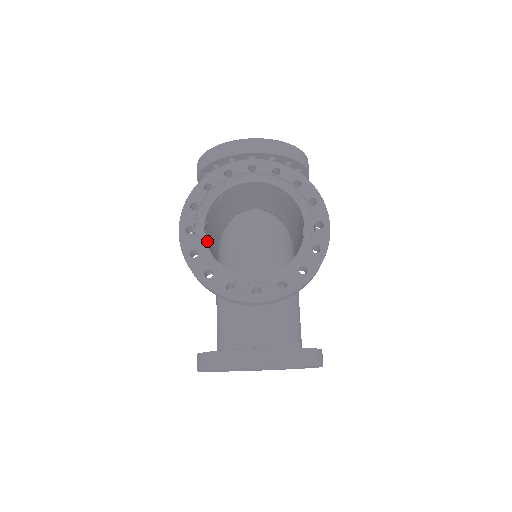
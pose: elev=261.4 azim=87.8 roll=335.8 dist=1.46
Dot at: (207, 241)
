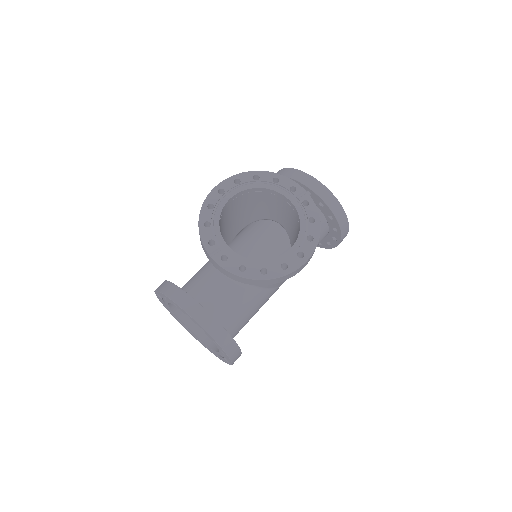
Dot at: (227, 210)
